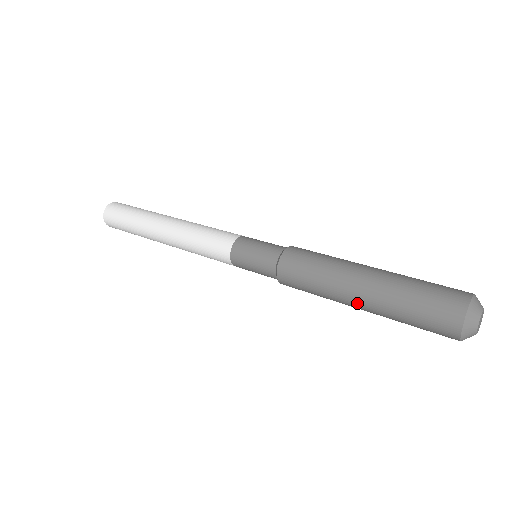
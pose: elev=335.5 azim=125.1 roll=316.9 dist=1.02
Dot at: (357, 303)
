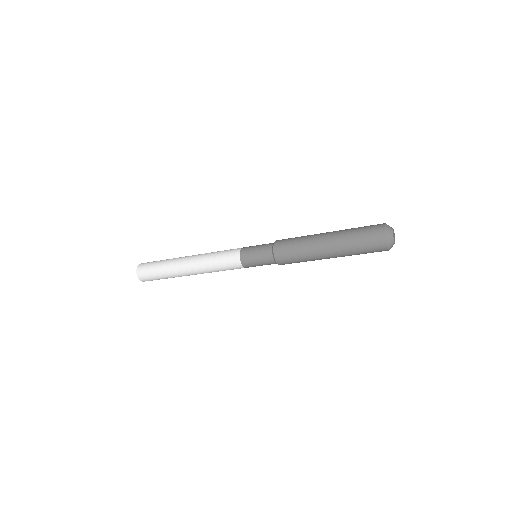
Dot at: (329, 257)
